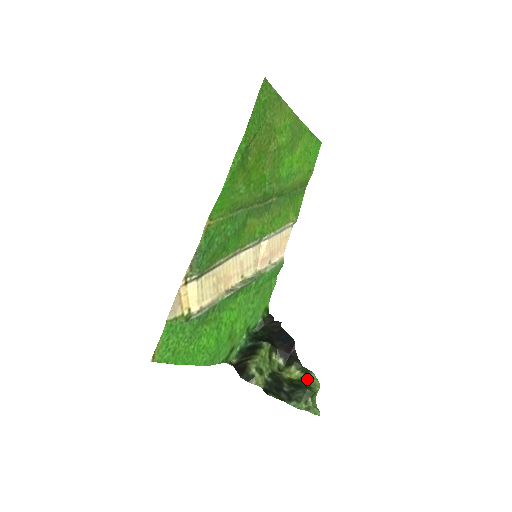
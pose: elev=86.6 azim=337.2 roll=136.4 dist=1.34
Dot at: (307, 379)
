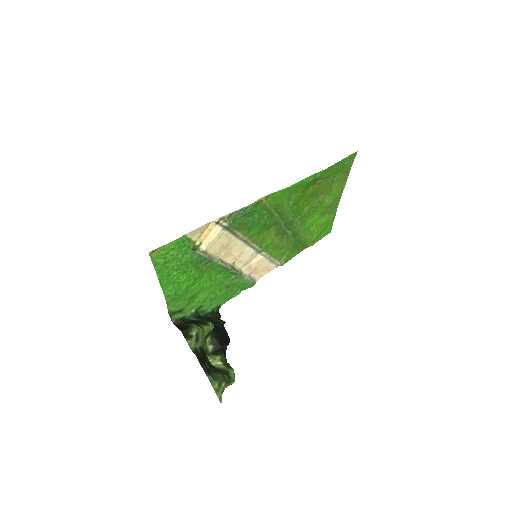
Dot at: (227, 371)
